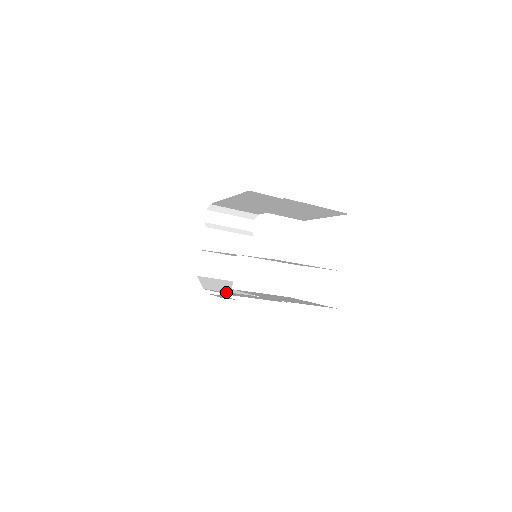
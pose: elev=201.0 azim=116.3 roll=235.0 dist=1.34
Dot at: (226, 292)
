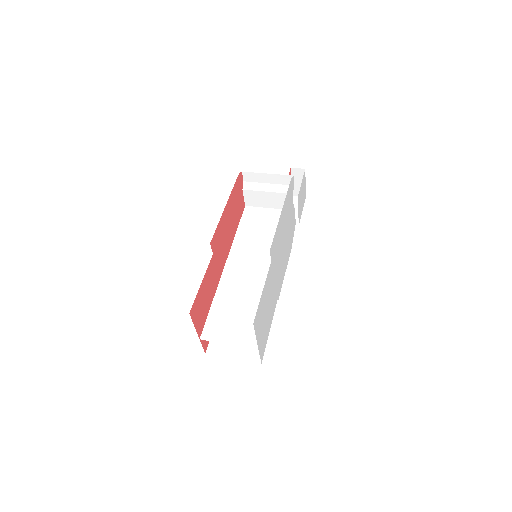
Dot at: occluded
